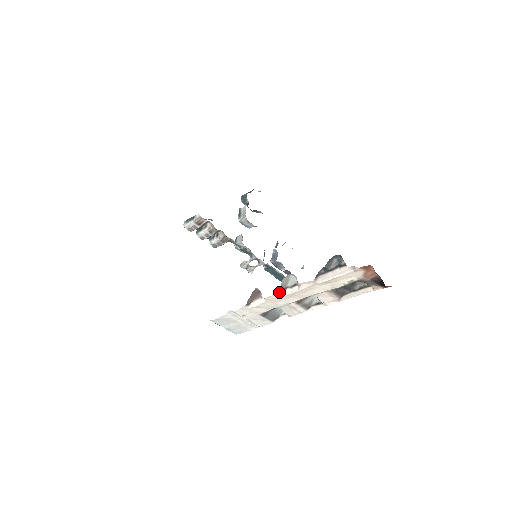
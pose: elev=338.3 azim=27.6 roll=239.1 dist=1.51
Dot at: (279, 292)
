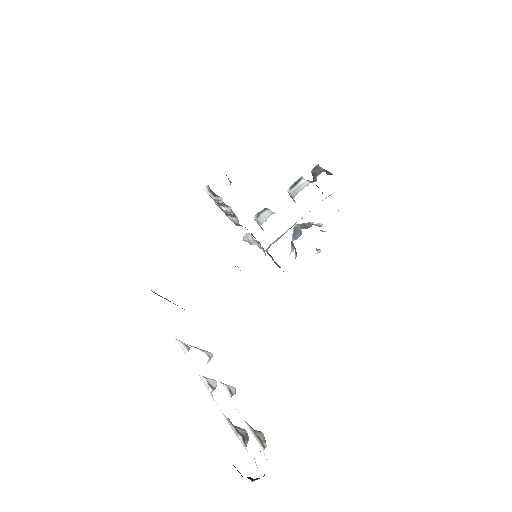
Dot at: occluded
